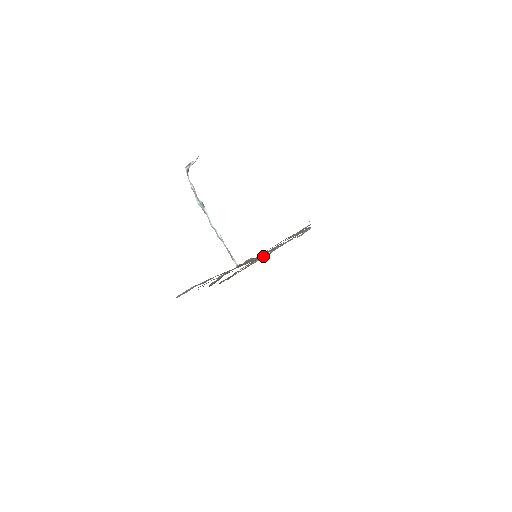
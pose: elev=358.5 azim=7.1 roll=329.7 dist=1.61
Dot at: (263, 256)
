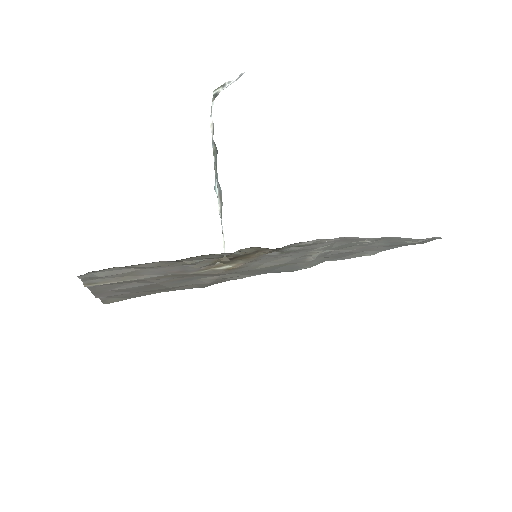
Dot at: (330, 246)
